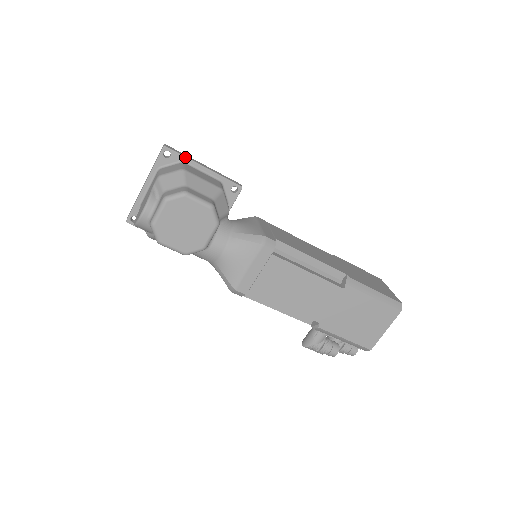
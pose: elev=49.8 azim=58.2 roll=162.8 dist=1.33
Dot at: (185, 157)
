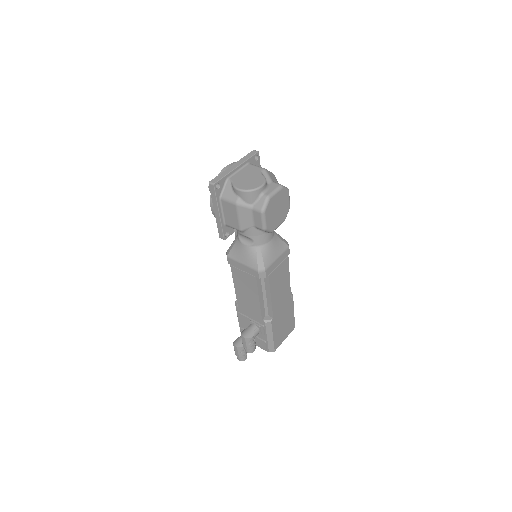
Dot at: (260, 166)
